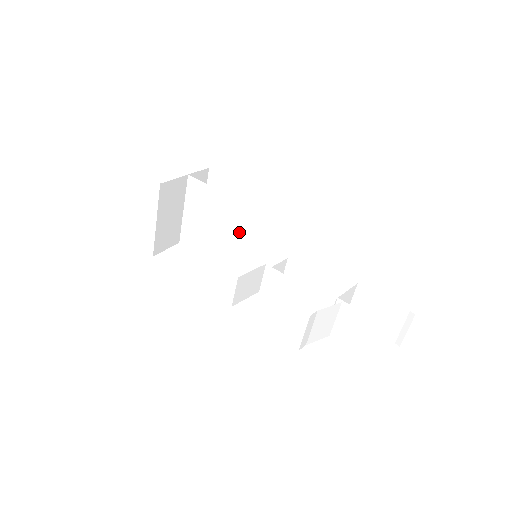
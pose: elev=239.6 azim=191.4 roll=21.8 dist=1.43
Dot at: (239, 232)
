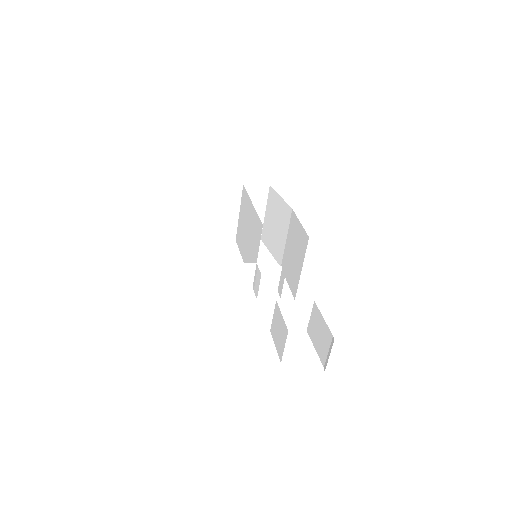
Dot at: (252, 234)
